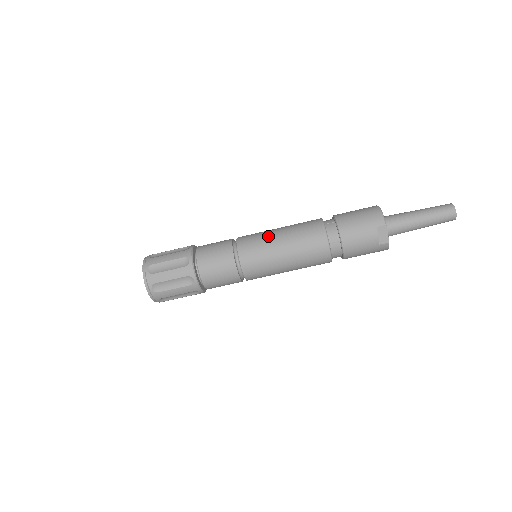
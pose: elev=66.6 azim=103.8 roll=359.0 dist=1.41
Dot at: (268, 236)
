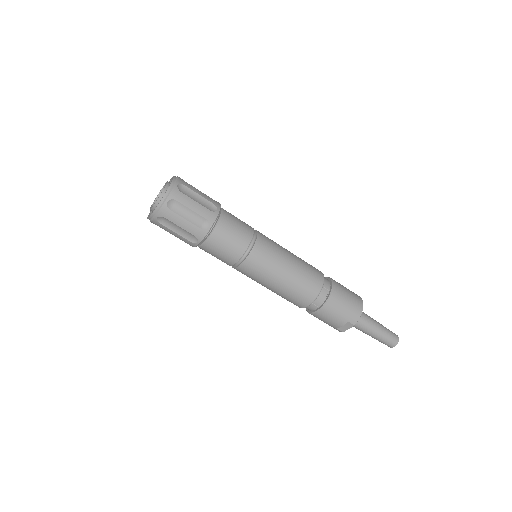
Dot at: (280, 261)
